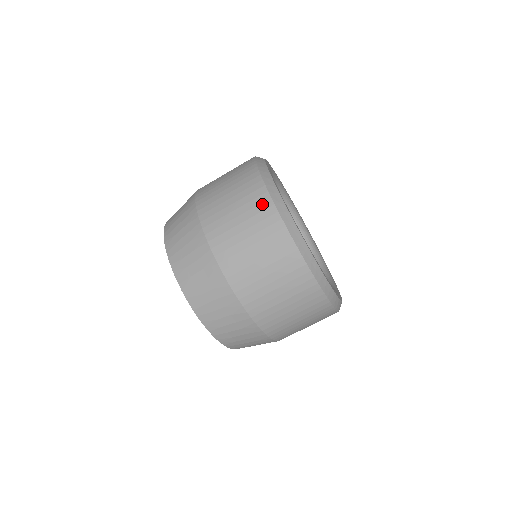
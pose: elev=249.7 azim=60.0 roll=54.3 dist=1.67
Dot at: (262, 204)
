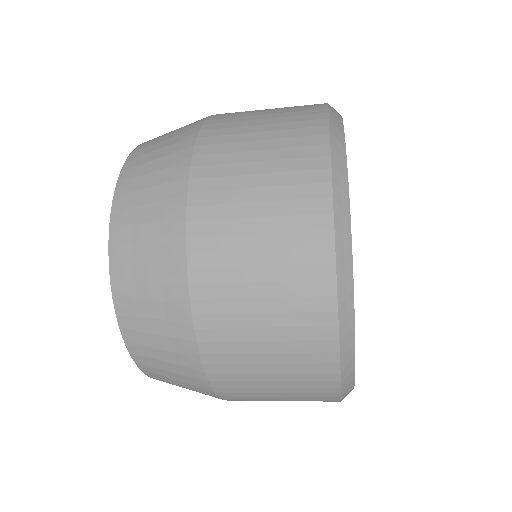
Dot at: occluded
